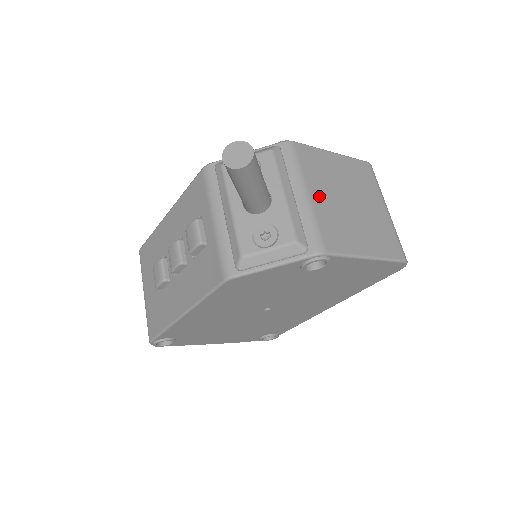
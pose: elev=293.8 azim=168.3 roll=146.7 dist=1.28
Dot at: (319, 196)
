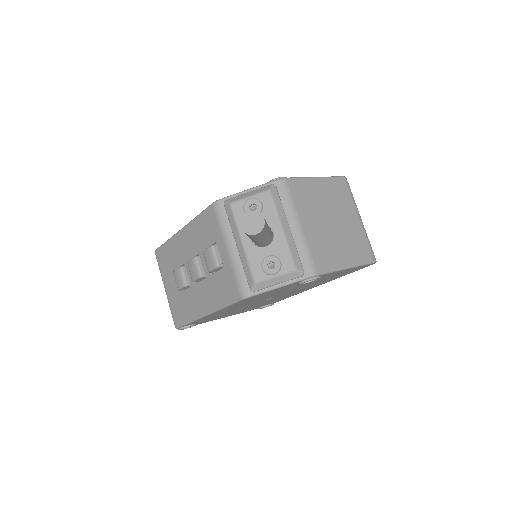
Dot at: (309, 225)
